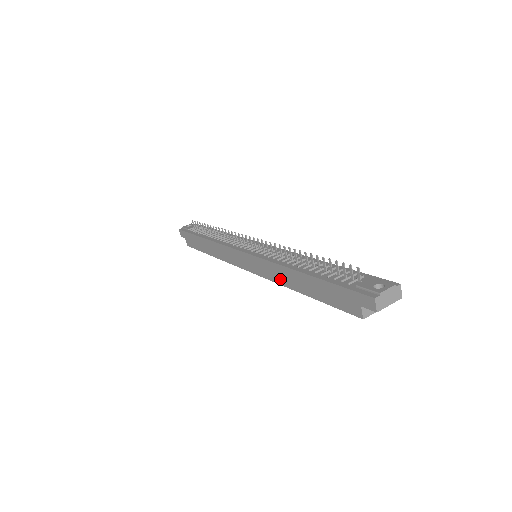
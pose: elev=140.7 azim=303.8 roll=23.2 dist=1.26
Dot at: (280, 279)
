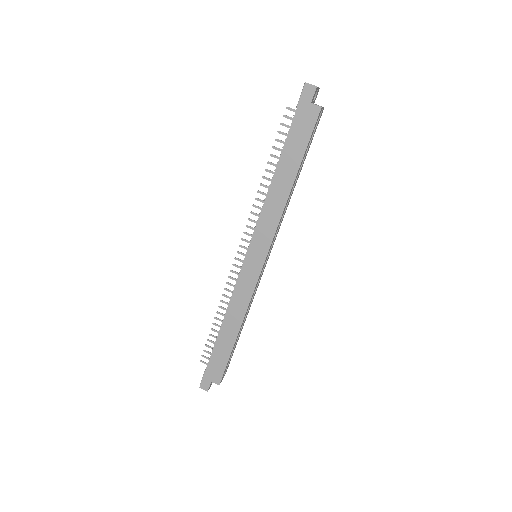
Dot at: (278, 209)
